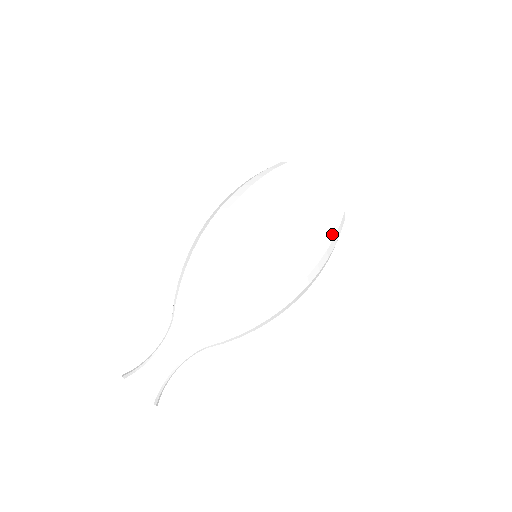
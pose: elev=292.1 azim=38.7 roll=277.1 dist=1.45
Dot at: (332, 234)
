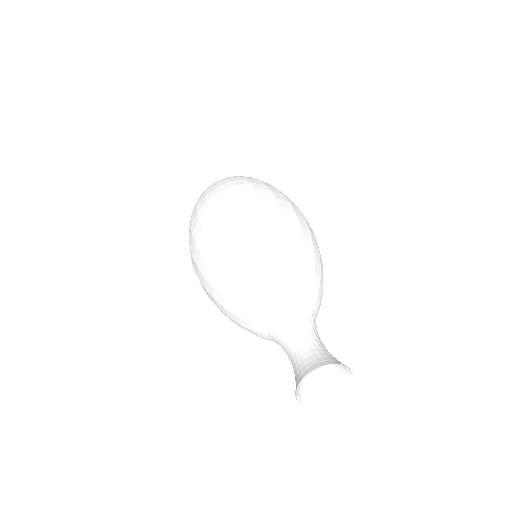
Dot at: occluded
